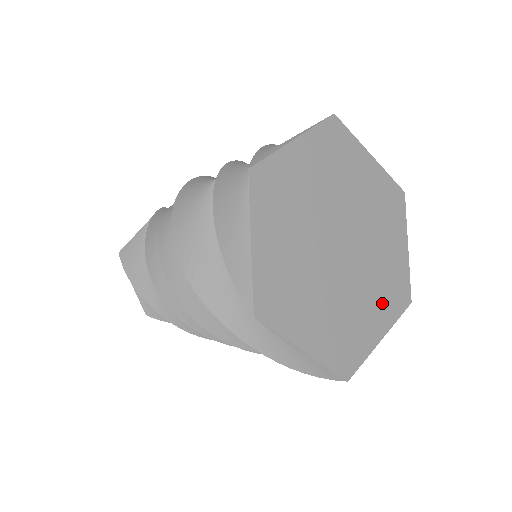
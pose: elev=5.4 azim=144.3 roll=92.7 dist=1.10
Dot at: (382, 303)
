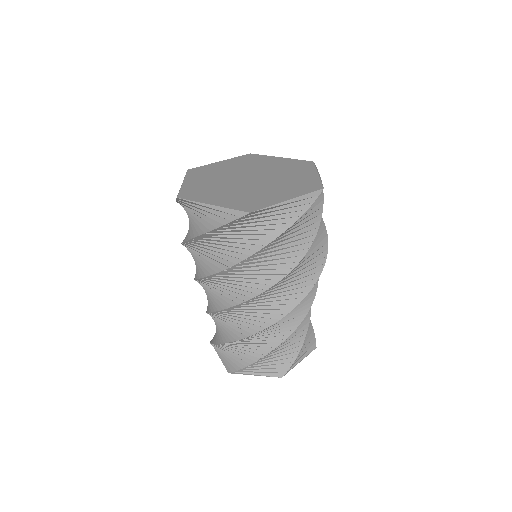
Dot at: (289, 190)
